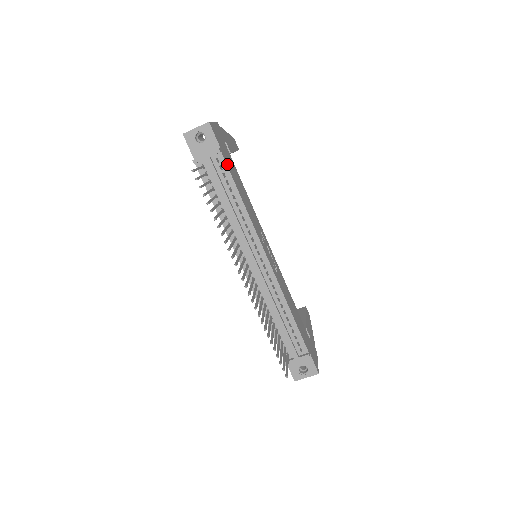
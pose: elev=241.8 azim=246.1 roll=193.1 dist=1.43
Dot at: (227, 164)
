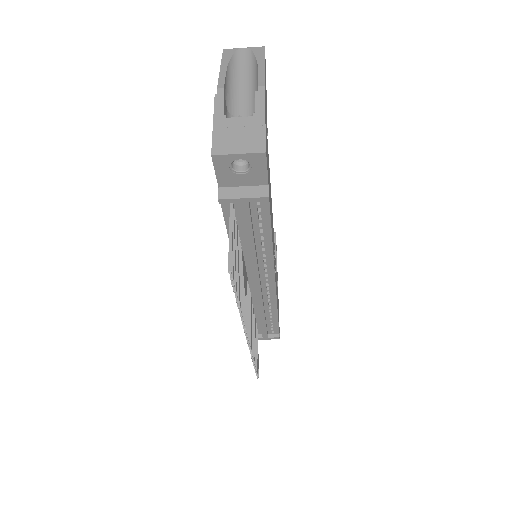
Dot at: (269, 204)
